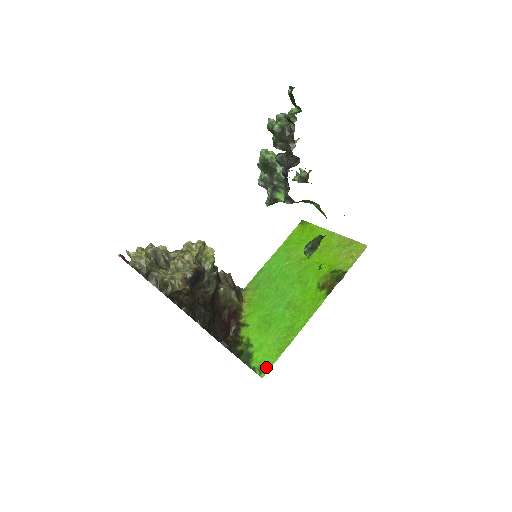
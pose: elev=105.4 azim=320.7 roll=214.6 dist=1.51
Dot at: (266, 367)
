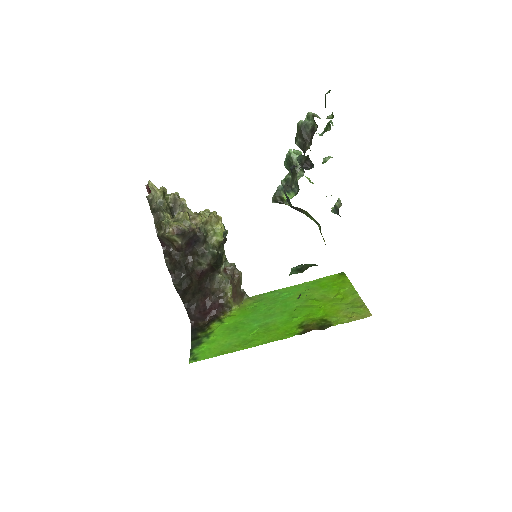
Dot at: (200, 357)
